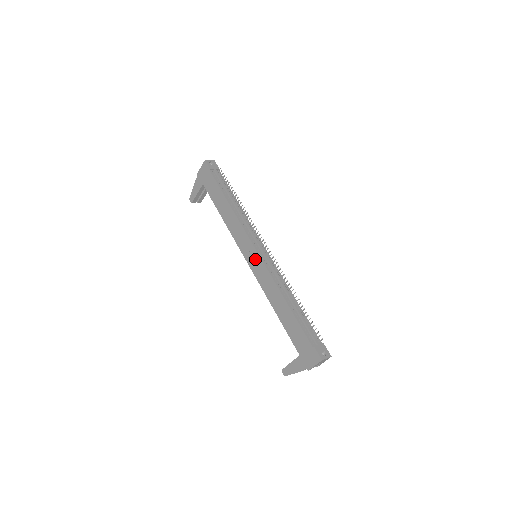
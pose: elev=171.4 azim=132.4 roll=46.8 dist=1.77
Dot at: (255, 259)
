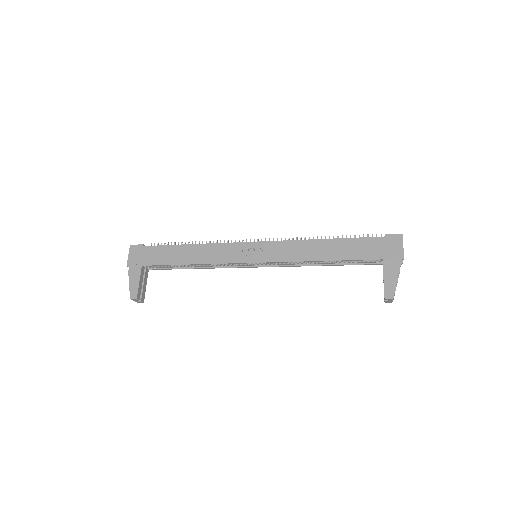
Dot at: (260, 249)
